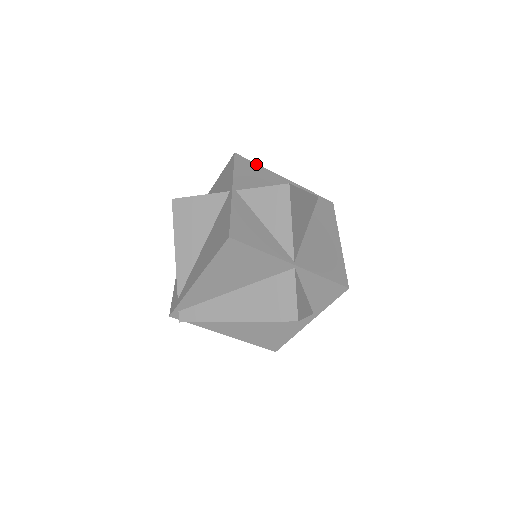
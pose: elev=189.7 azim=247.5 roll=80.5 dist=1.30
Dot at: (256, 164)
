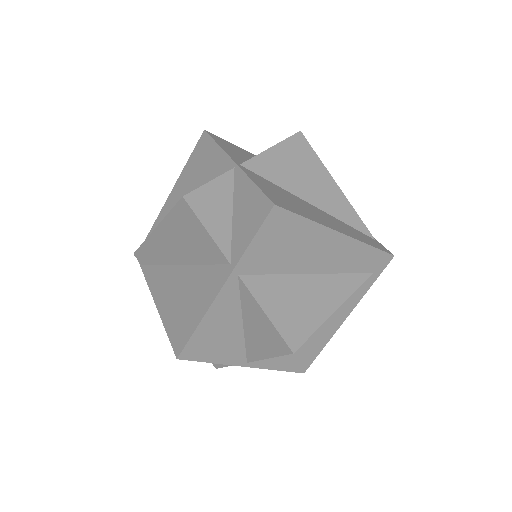
Dot at: occluded
